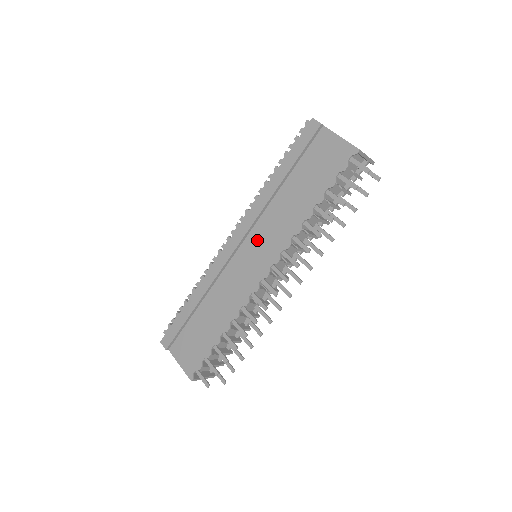
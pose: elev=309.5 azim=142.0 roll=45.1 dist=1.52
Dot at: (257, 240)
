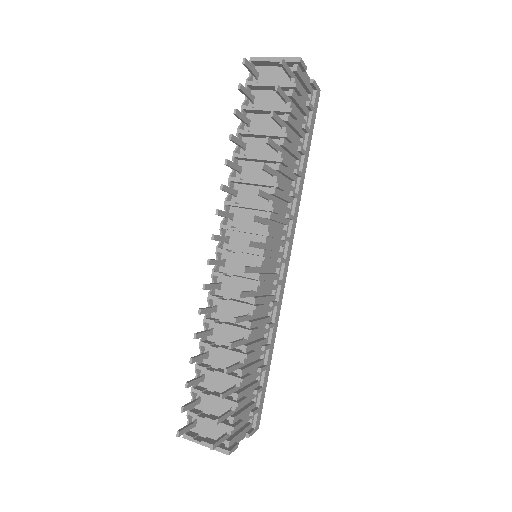
Dot at: occluded
